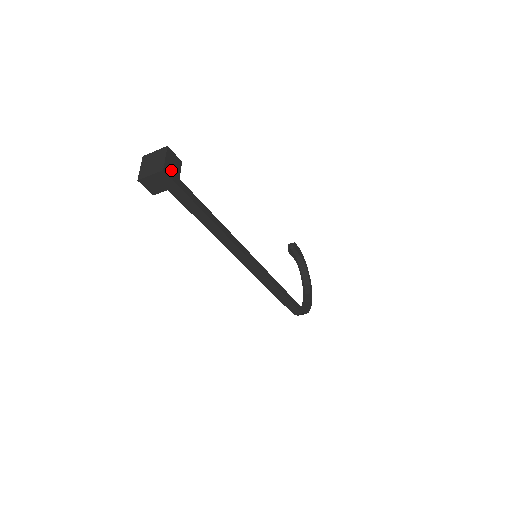
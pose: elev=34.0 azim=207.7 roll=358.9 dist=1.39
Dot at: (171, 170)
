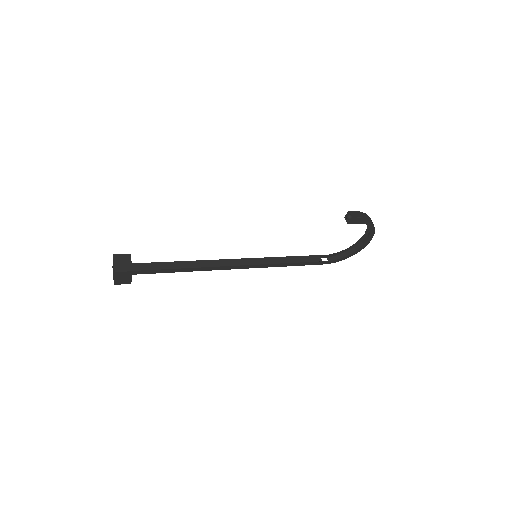
Dot at: (122, 281)
